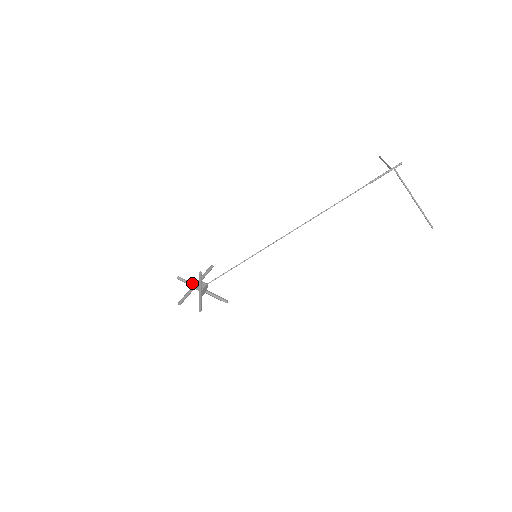
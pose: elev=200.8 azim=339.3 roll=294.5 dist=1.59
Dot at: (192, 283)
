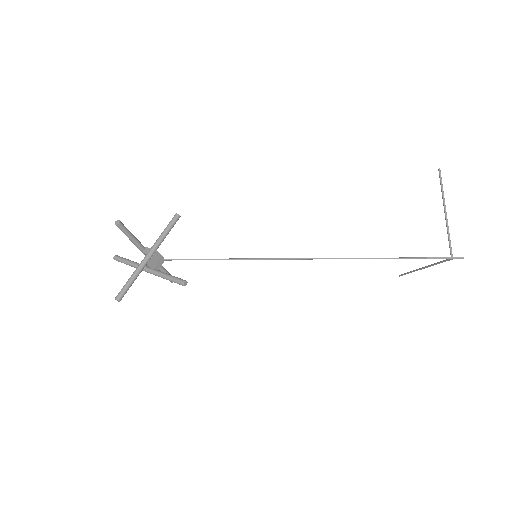
Dot at: (138, 241)
